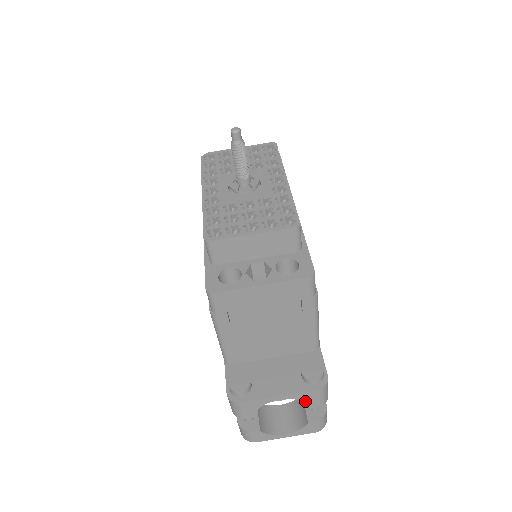
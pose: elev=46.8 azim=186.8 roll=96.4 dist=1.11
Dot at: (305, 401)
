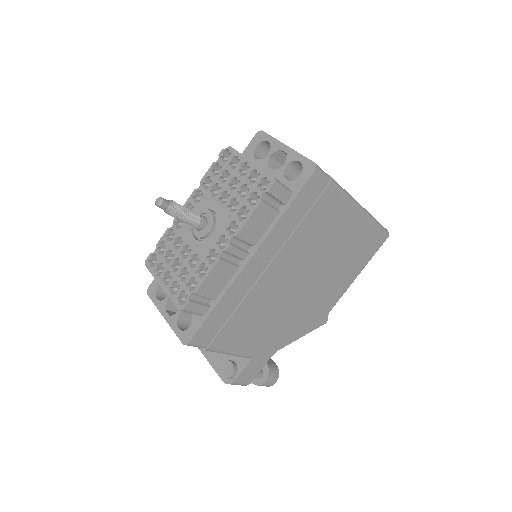
Dot at: occluded
